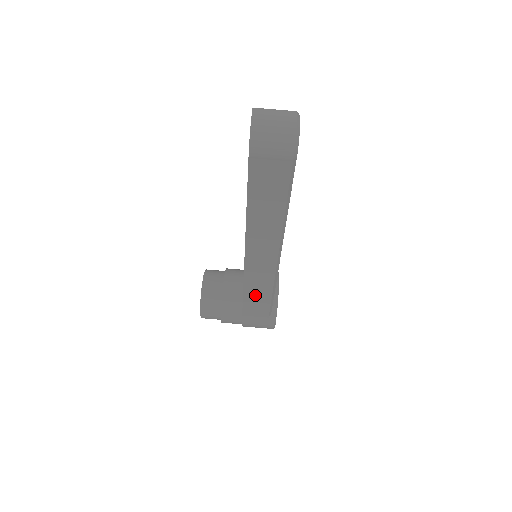
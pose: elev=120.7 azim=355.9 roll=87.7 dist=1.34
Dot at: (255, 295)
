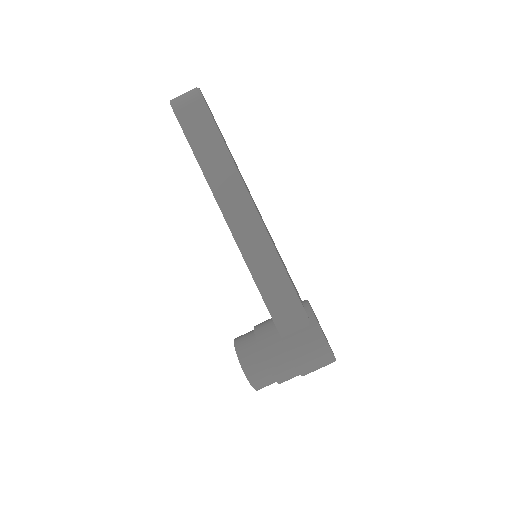
Dot at: (271, 286)
